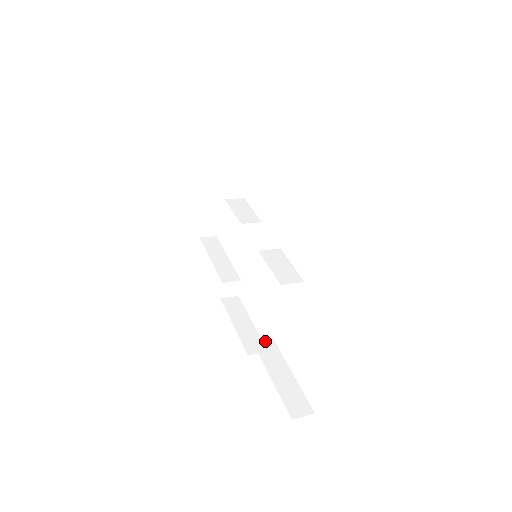
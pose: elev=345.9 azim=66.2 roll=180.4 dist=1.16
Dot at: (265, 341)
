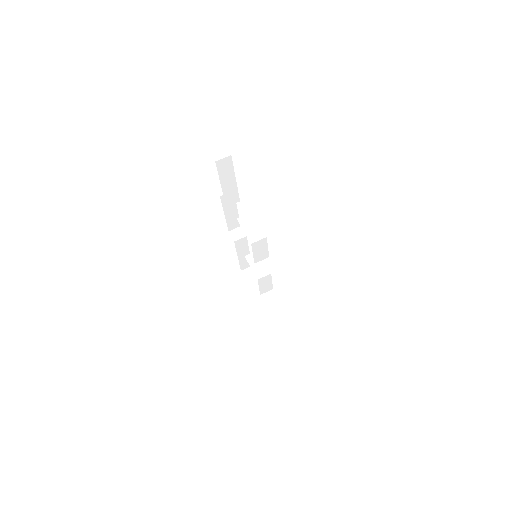
Dot at: (242, 241)
